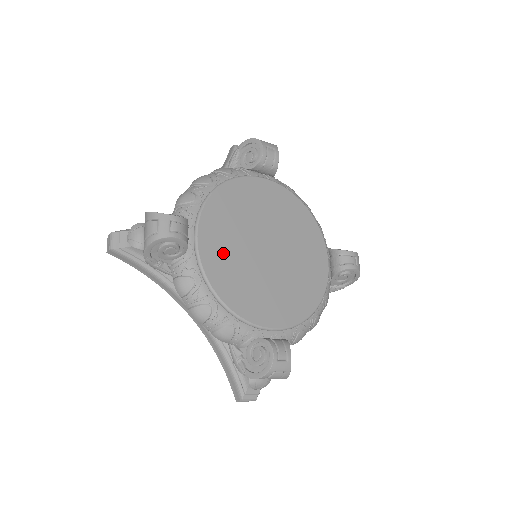
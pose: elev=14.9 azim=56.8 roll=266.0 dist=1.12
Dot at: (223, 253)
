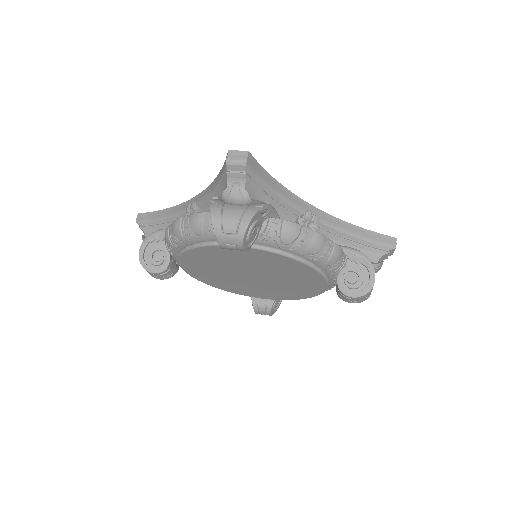
Dot at: (207, 275)
